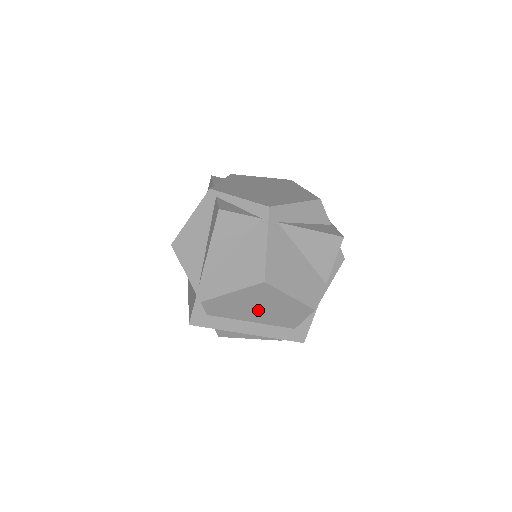
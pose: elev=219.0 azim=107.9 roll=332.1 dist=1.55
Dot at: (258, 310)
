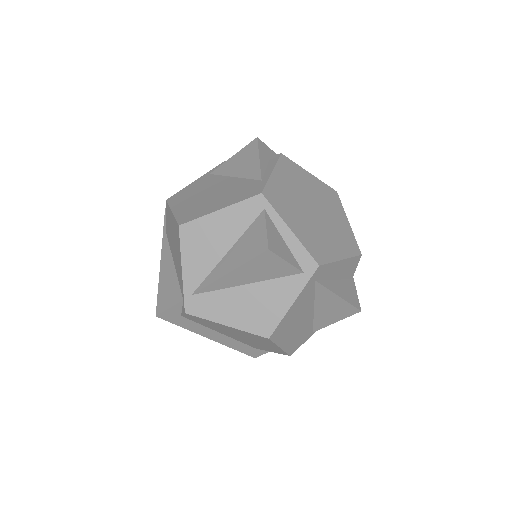
Dot at: (237, 335)
